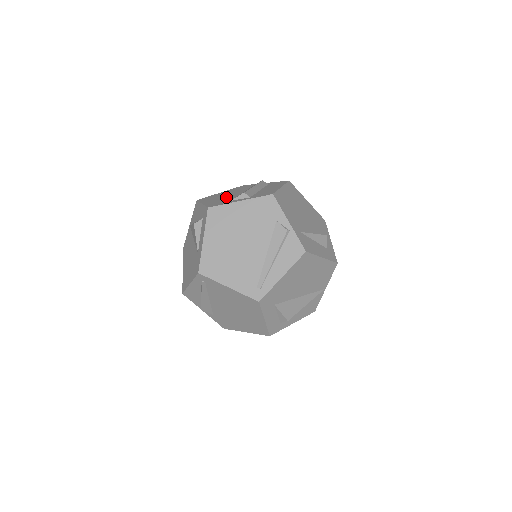
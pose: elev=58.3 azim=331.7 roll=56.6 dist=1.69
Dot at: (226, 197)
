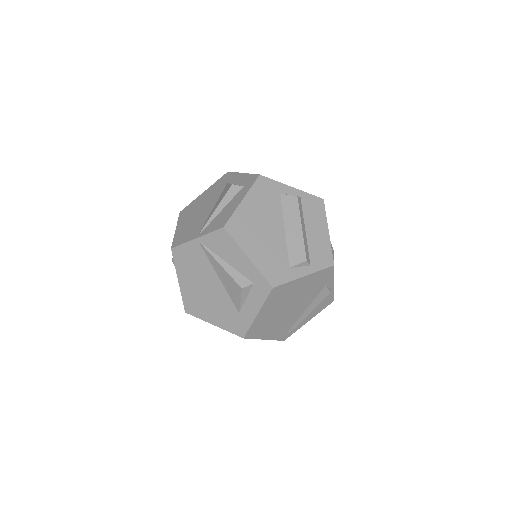
Dot at: (272, 242)
